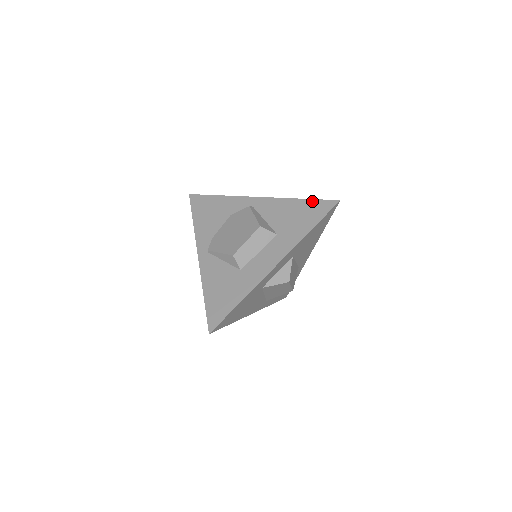
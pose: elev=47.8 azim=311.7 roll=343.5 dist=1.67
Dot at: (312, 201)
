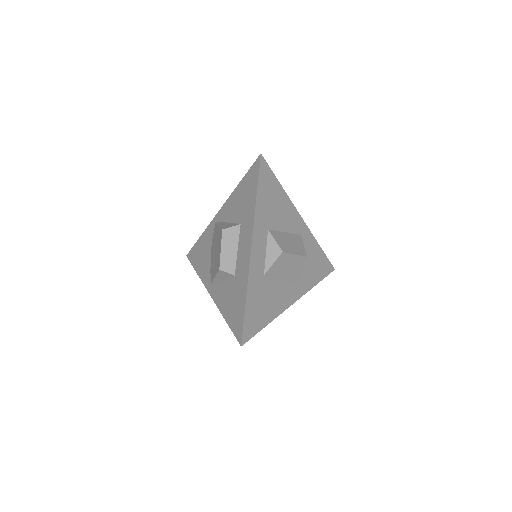
Dot at: (246, 175)
